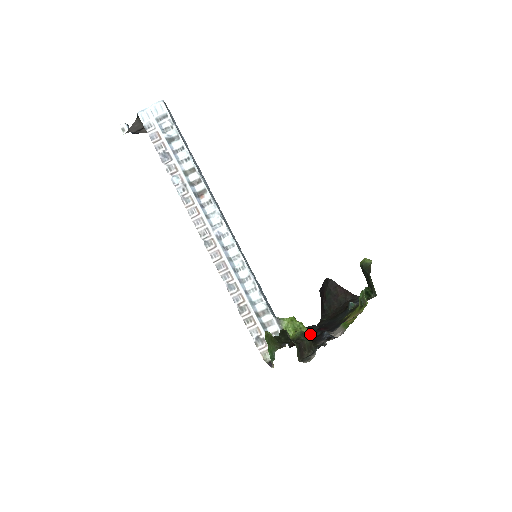
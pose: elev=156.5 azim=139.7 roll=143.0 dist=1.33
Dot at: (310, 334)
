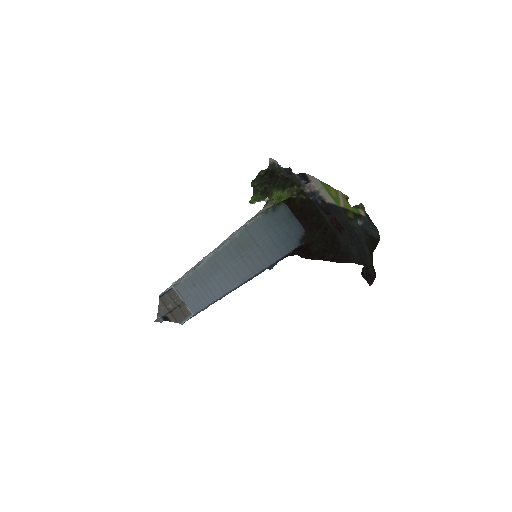
Dot at: (322, 224)
